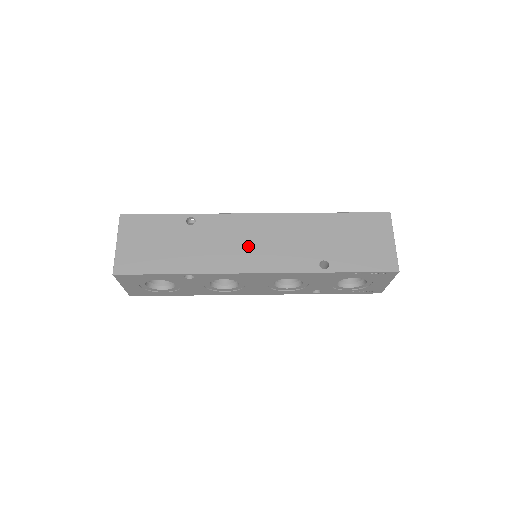
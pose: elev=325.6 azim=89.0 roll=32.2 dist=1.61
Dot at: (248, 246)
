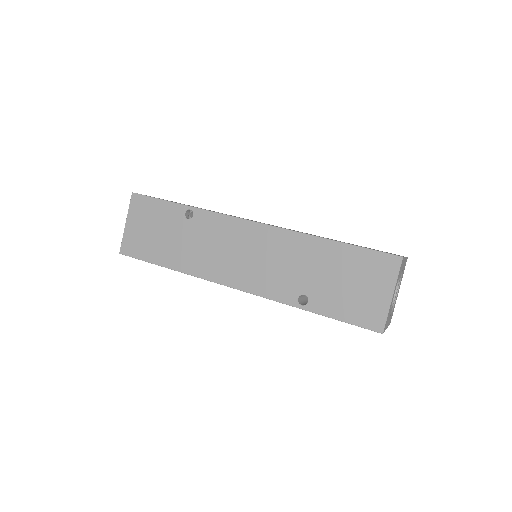
Dot at: (234, 257)
